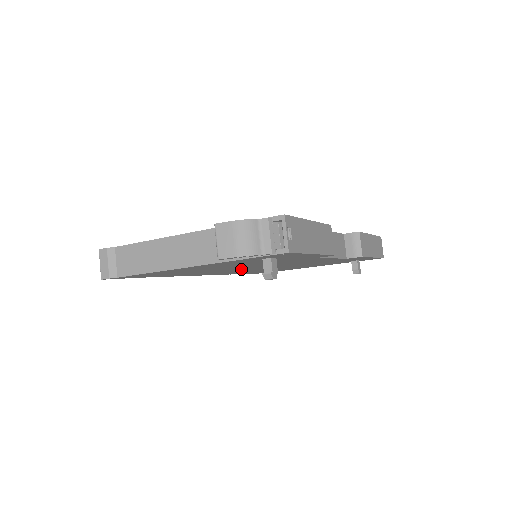
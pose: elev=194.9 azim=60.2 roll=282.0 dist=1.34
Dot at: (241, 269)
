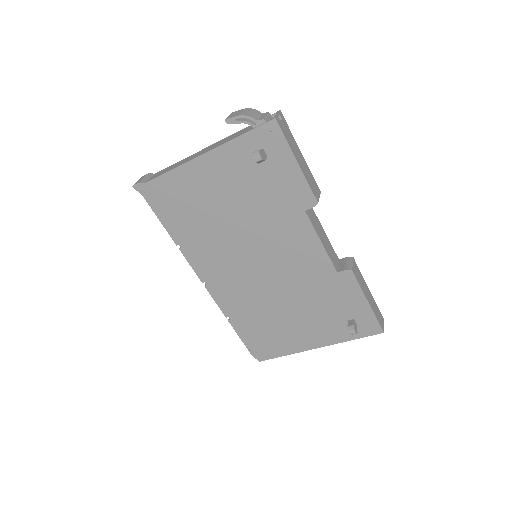
Dot at: (239, 256)
